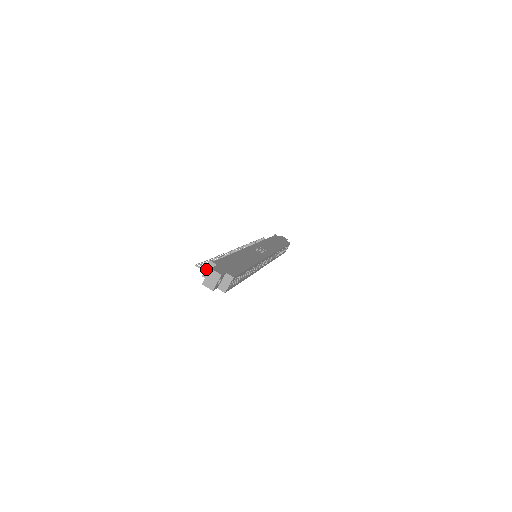
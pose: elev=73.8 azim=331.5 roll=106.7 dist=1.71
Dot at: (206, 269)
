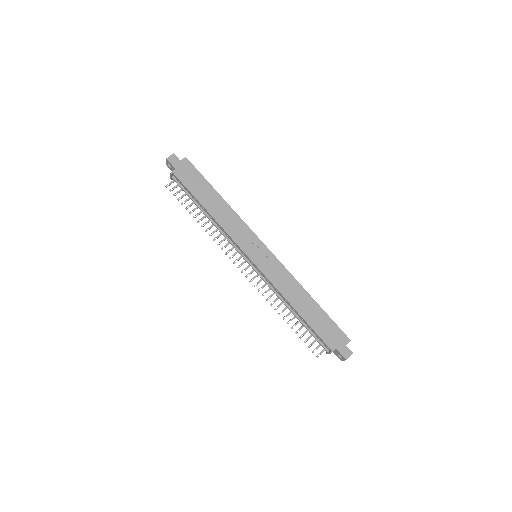
Dot at: occluded
